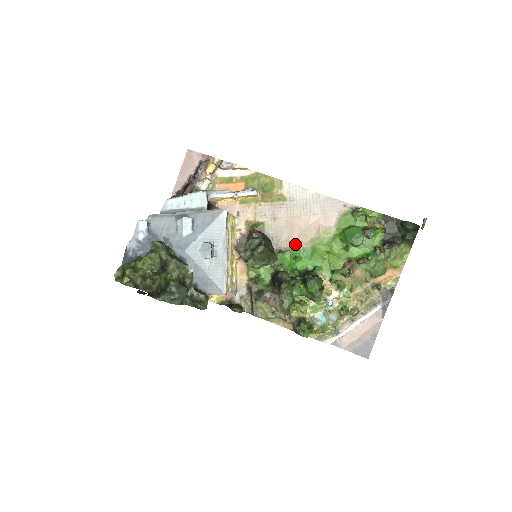
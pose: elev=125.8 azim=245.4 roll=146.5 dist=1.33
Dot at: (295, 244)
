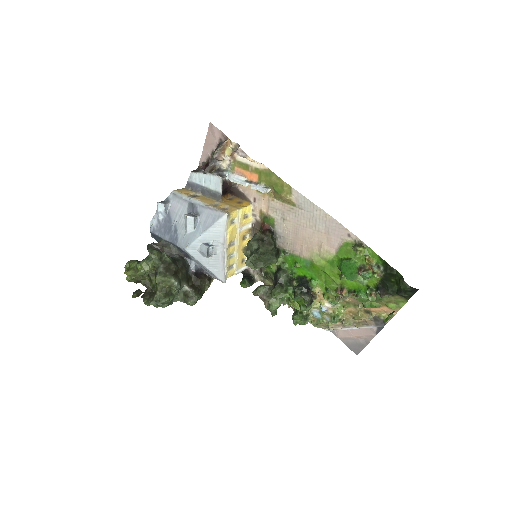
Dot at: (298, 250)
